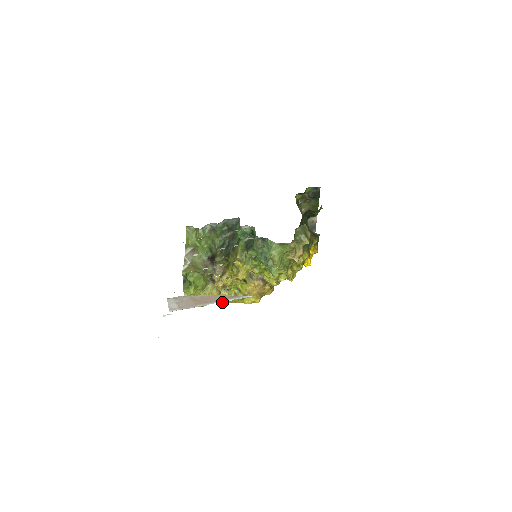
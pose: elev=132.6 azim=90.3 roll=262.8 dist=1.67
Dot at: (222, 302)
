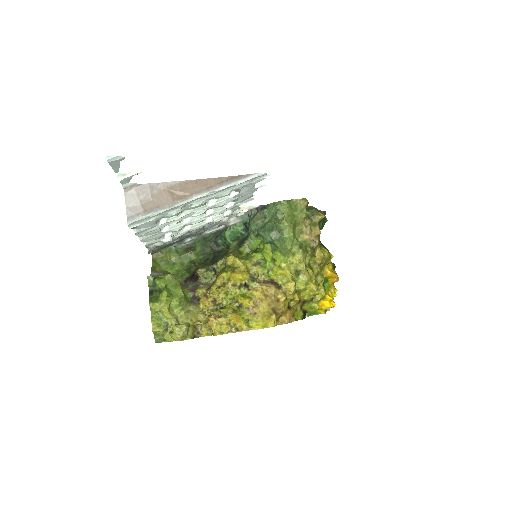
Dot at: (215, 329)
